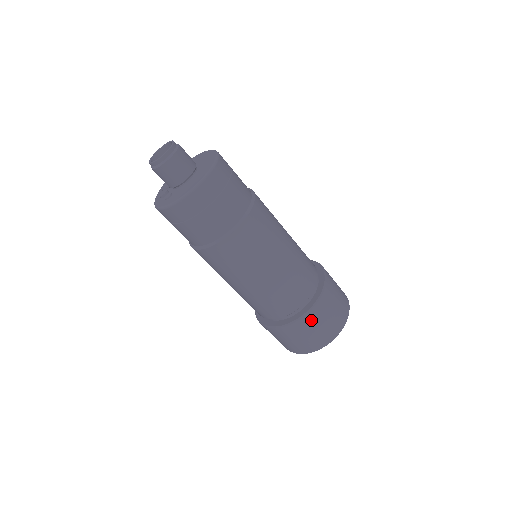
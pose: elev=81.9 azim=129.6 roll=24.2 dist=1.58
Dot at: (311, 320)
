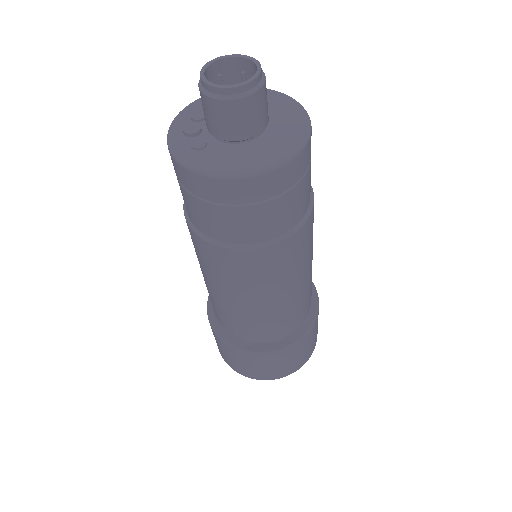
Dot at: (272, 359)
